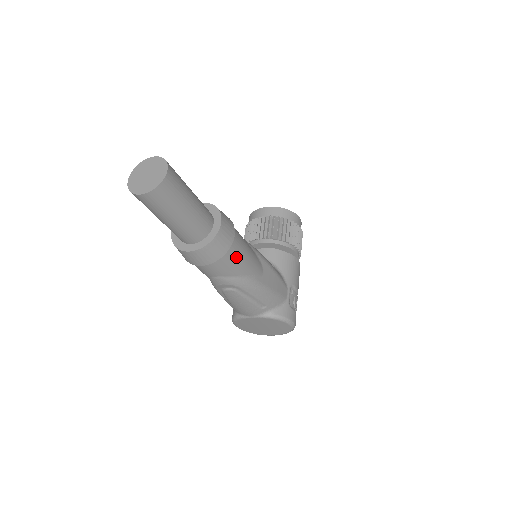
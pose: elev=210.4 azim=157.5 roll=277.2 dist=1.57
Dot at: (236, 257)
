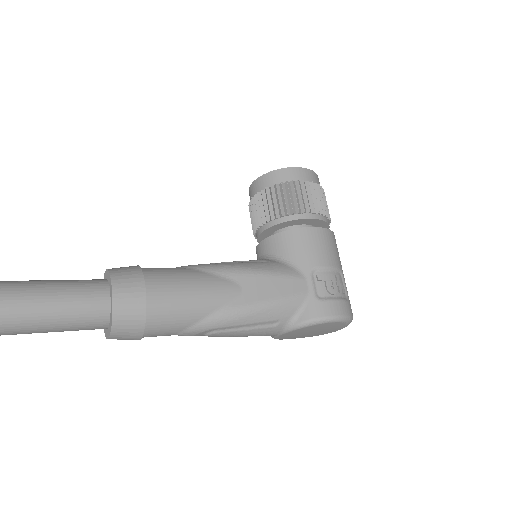
Dot at: (171, 309)
